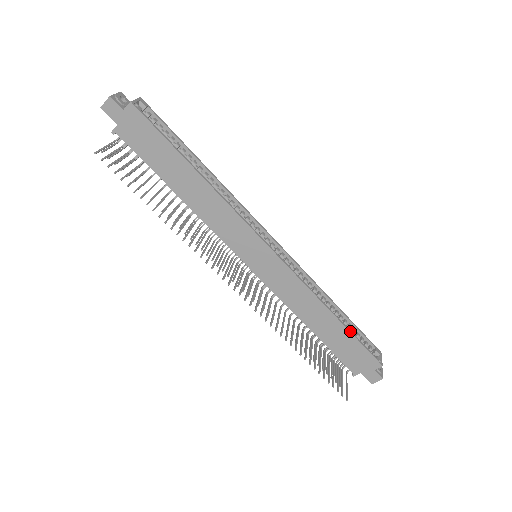
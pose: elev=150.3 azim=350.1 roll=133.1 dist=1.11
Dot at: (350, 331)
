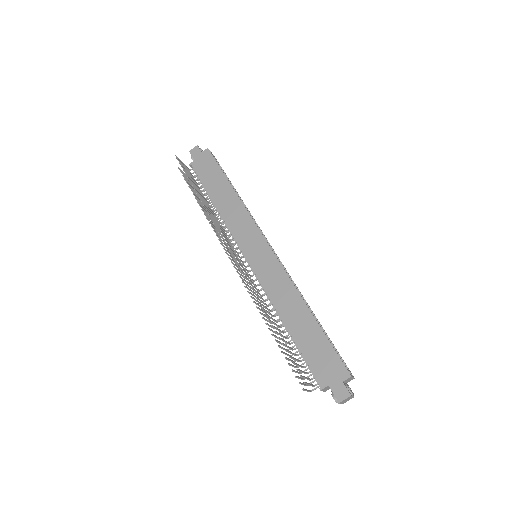
Dot at: (322, 330)
